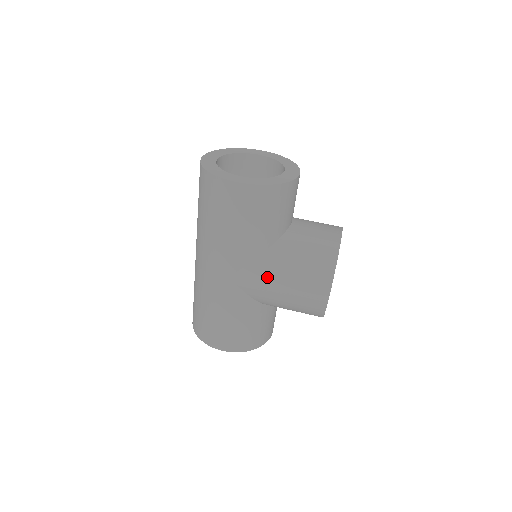
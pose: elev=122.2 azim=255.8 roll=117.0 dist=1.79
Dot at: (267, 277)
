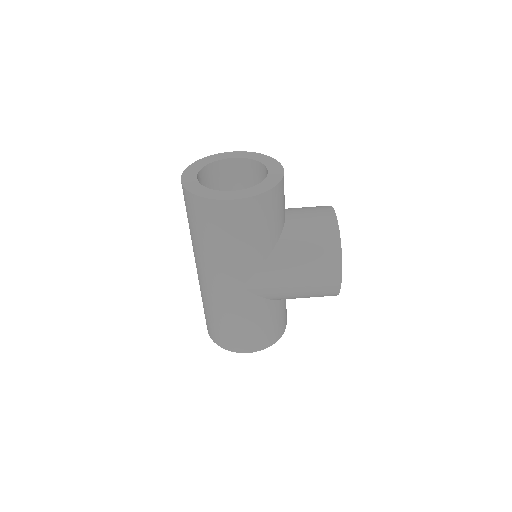
Dot at: (279, 277)
